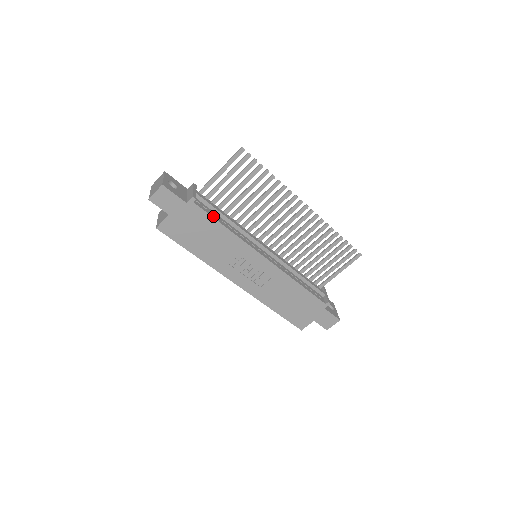
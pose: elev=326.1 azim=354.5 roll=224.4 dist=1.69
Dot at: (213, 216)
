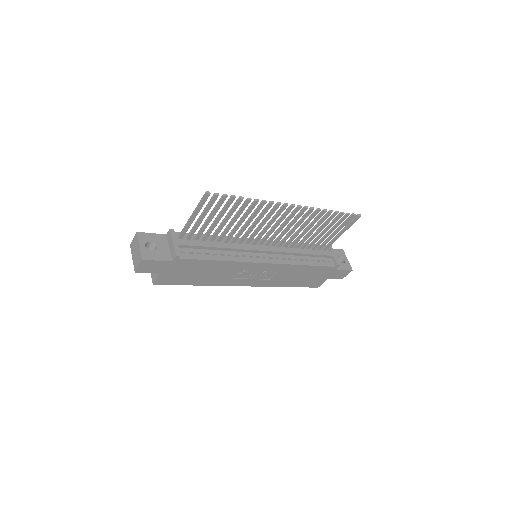
Dot at: (203, 257)
